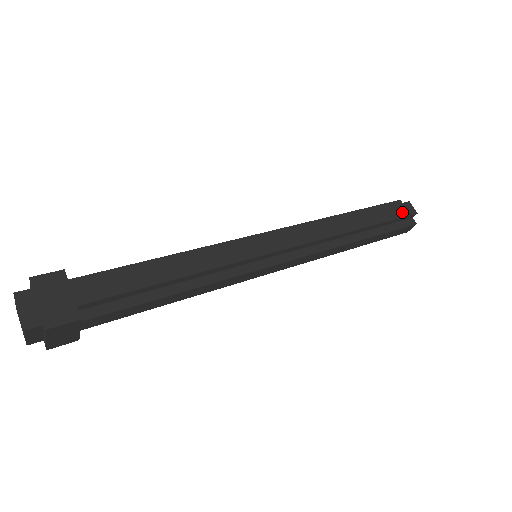
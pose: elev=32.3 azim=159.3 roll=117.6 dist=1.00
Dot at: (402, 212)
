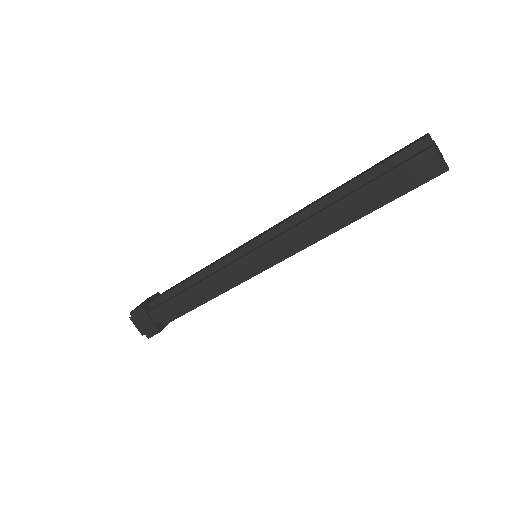
Dot at: (415, 171)
